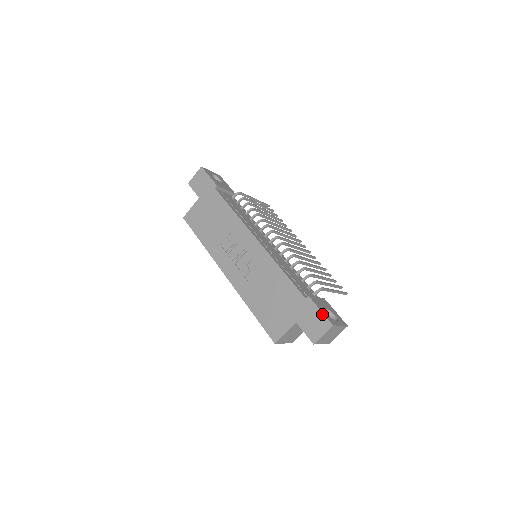
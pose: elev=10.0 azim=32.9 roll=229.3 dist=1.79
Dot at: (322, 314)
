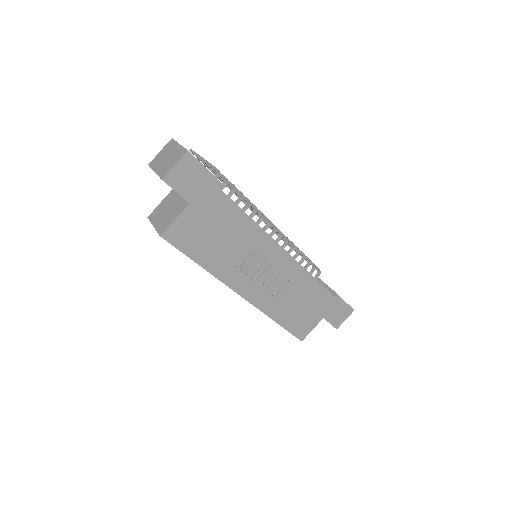
Dot at: (347, 305)
